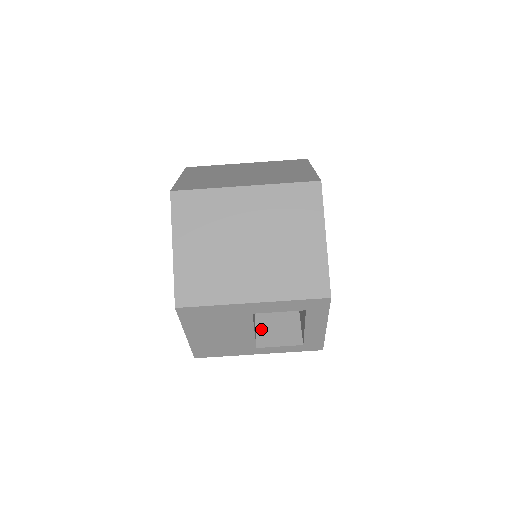
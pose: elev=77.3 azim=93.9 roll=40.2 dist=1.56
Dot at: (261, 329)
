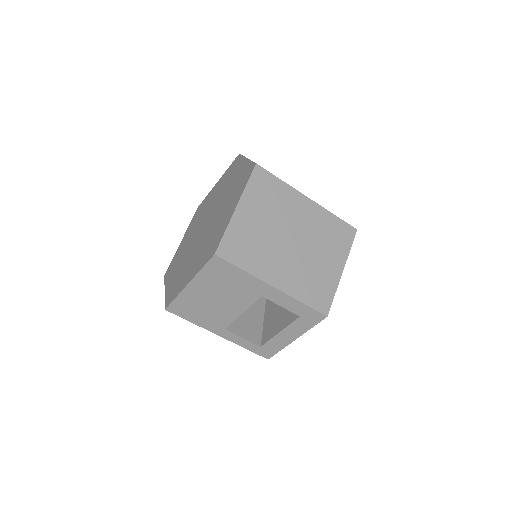
Dot at: occluded
